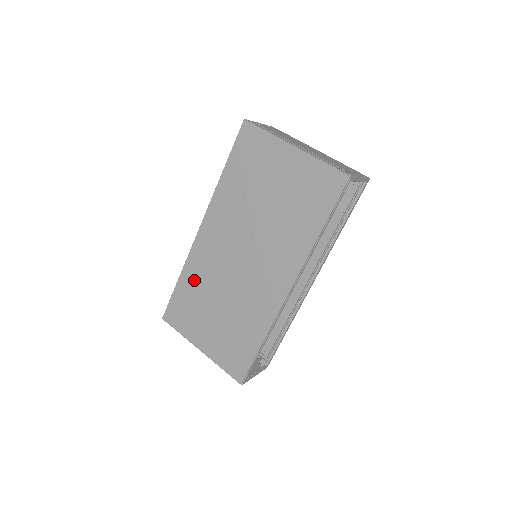
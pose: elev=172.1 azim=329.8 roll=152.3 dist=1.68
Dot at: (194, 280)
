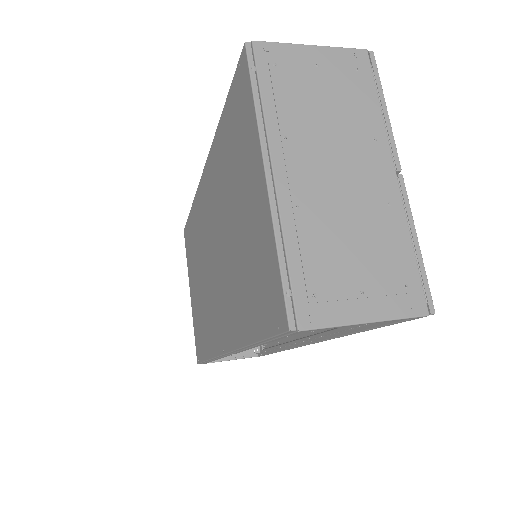
Dot at: (195, 226)
